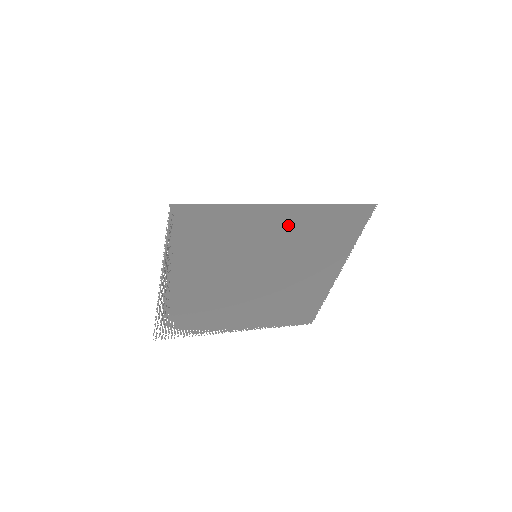
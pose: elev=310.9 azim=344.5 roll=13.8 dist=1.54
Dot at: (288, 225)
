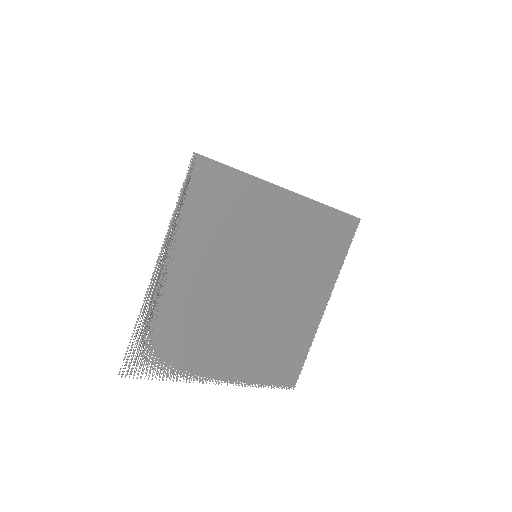
Dot at: (289, 220)
